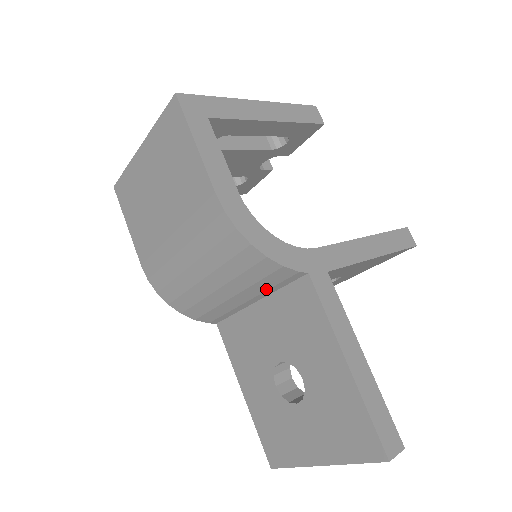
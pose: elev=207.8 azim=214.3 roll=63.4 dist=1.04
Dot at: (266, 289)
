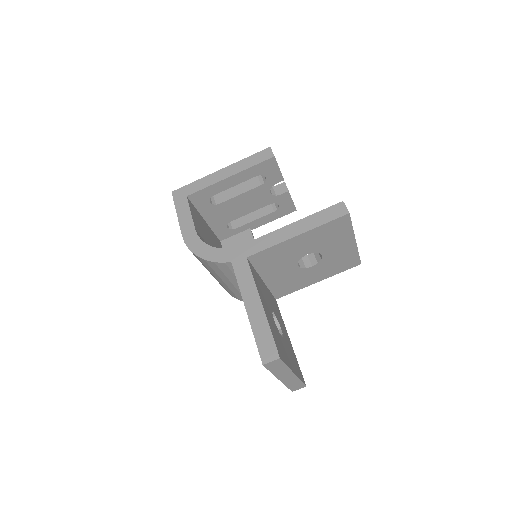
Dot at: (234, 276)
